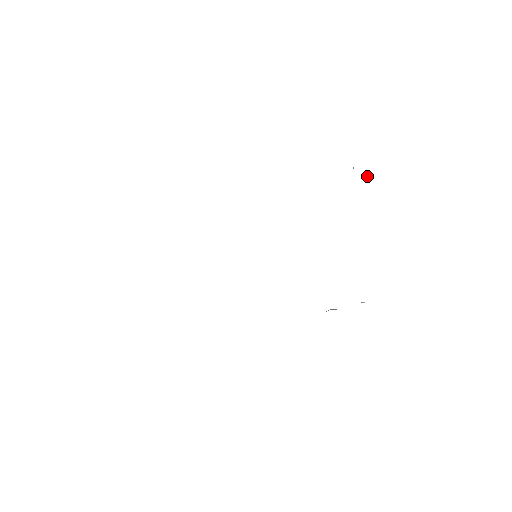
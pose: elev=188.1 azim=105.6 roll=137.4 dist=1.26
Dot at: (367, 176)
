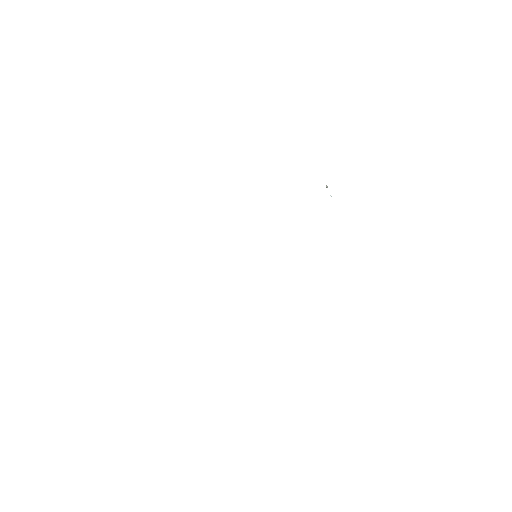
Dot at: (326, 187)
